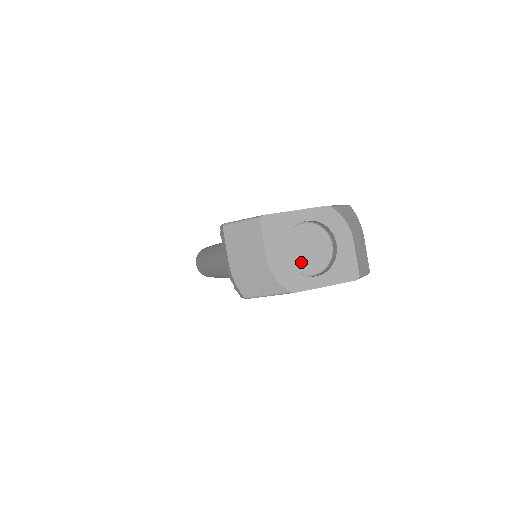
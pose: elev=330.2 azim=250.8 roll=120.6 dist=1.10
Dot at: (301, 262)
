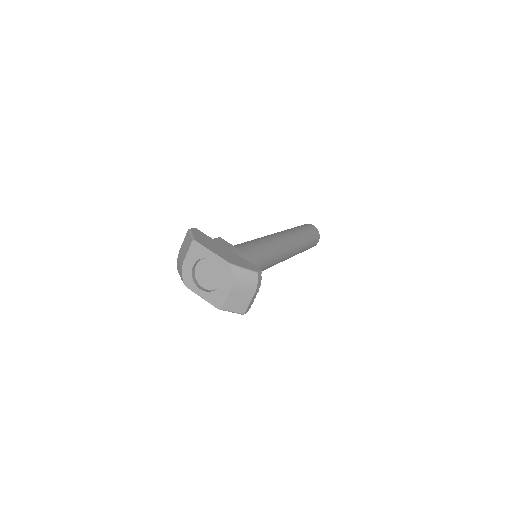
Dot at: (201, 277)
